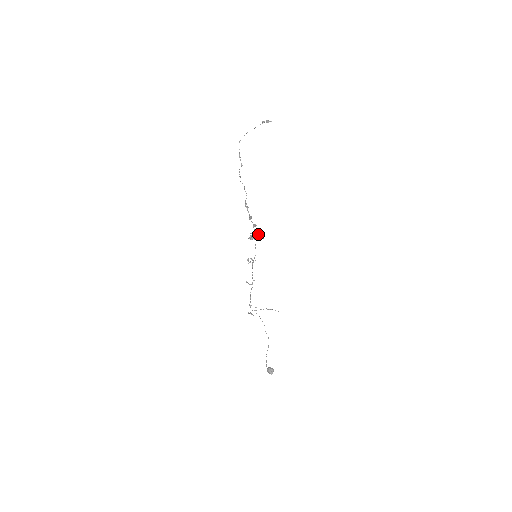
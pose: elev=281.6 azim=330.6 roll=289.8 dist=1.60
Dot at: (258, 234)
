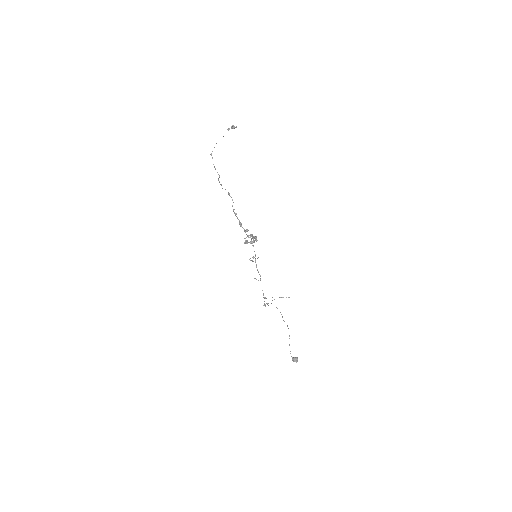
Dot at: (252, 237)
